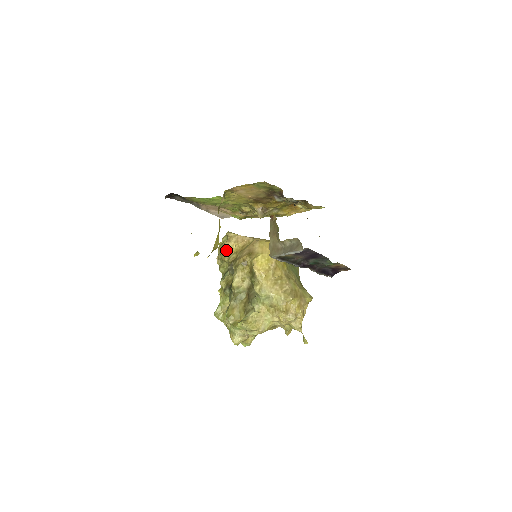
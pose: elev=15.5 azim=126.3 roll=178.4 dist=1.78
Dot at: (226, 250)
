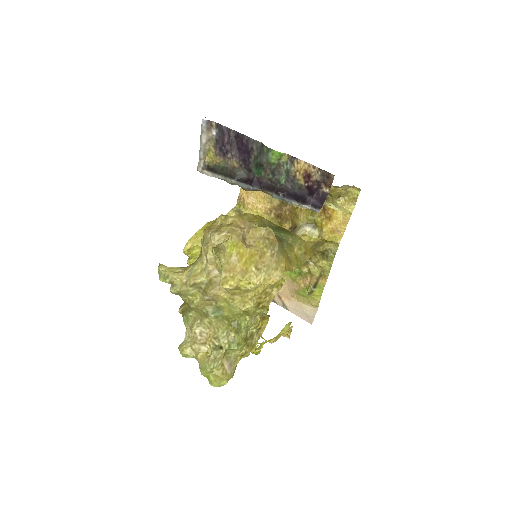
Dot at: occluded
